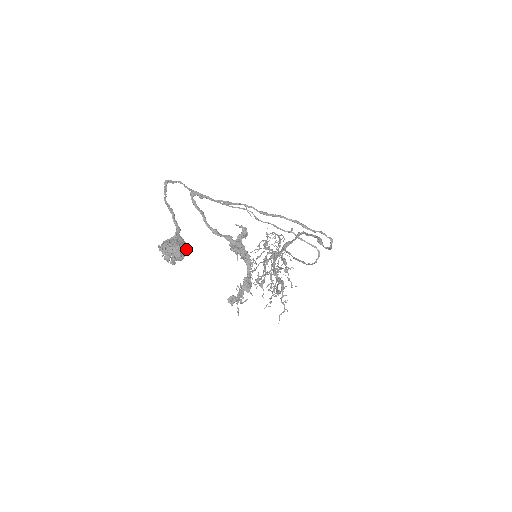
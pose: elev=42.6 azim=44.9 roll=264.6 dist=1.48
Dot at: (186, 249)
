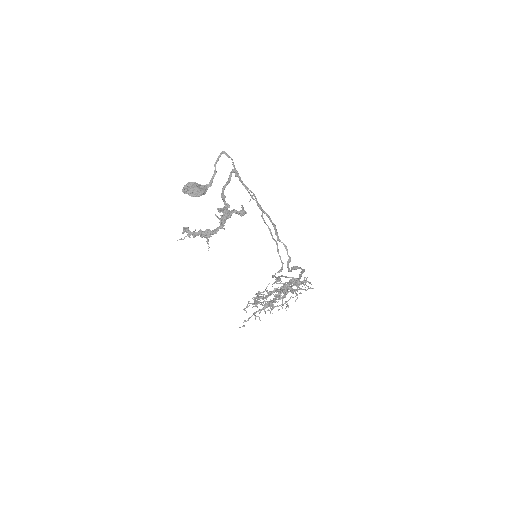
Dot at: (200, 194)
